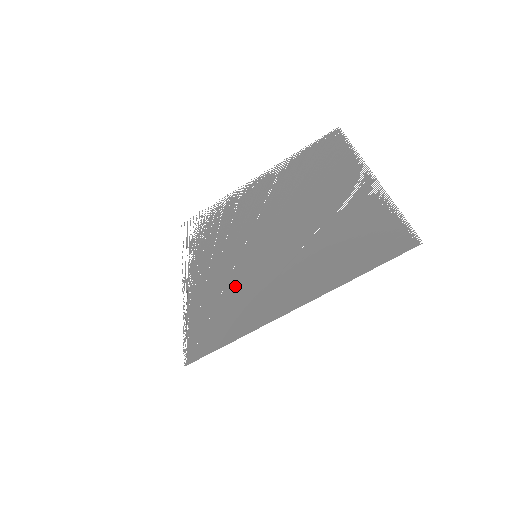
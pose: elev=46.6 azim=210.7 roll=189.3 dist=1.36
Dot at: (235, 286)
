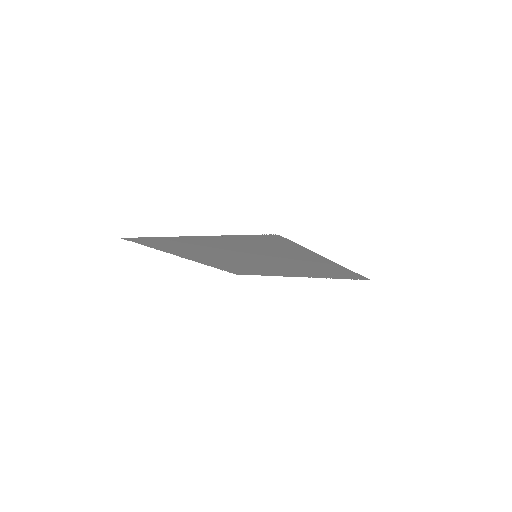
Dot at: (261, 250)
